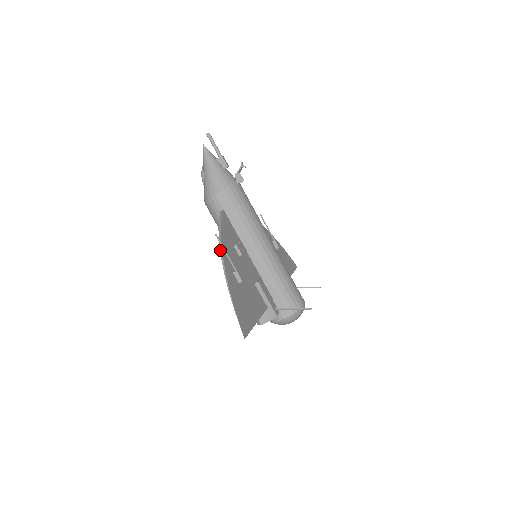
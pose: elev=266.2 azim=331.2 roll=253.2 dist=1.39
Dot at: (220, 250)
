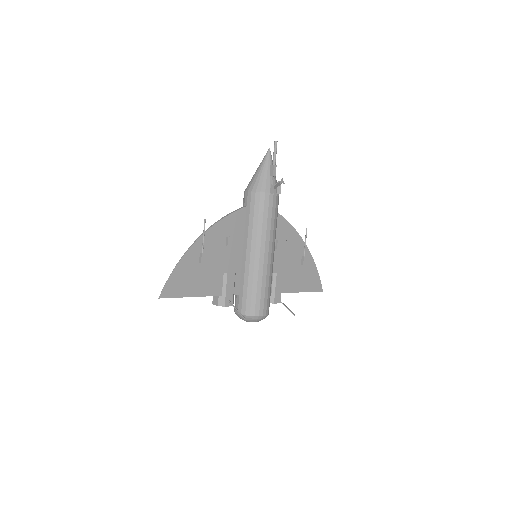
Dot at: (204, 232)
